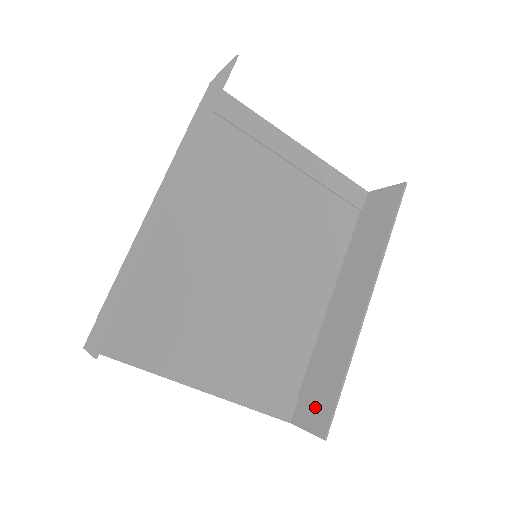
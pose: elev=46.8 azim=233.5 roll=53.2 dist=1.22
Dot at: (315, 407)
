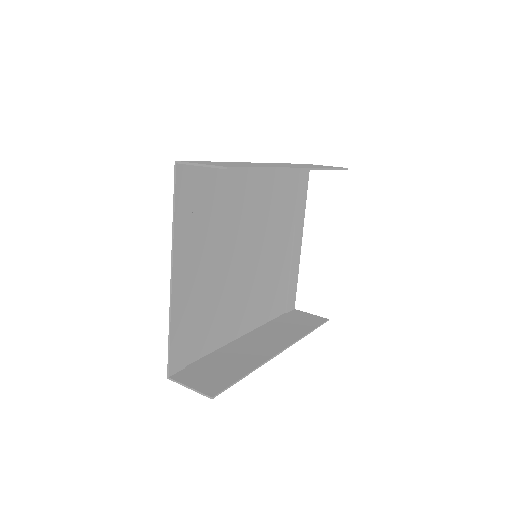
Dot at: (207, 378)
